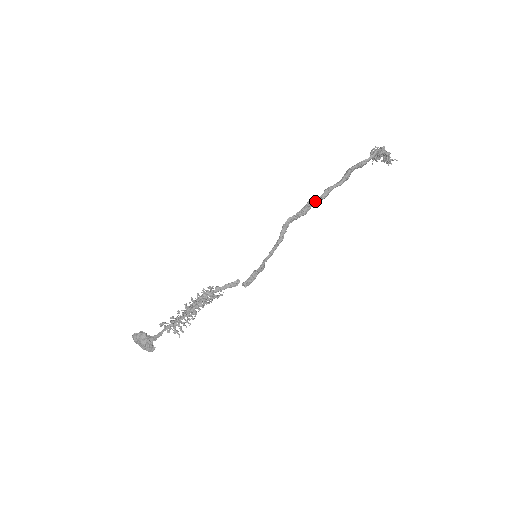
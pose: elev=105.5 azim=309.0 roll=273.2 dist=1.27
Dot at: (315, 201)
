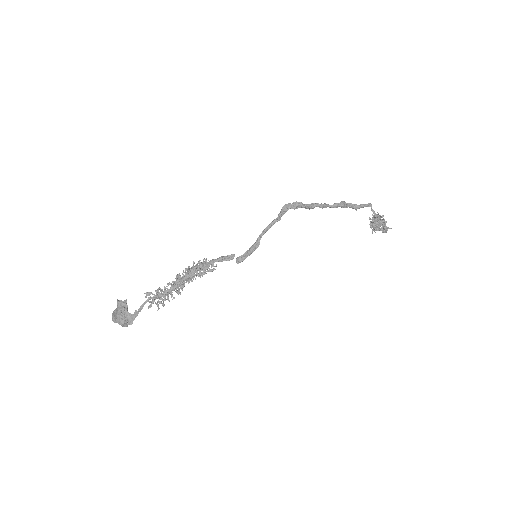
Dot at: (312, 203)
